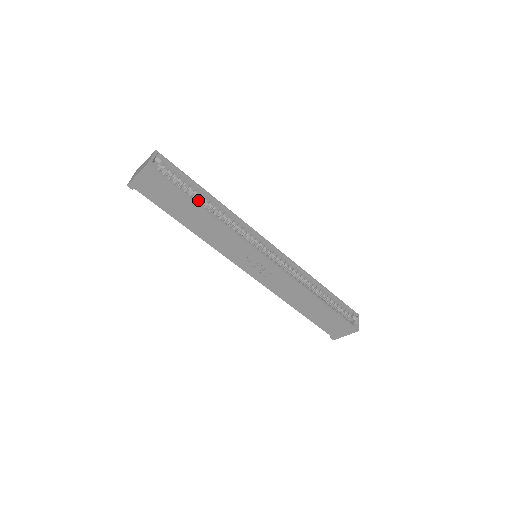
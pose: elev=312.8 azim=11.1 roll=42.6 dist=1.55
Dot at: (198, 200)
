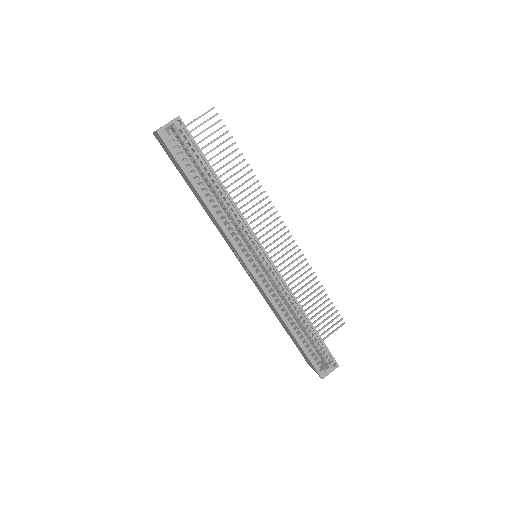
Dot at: (207, 182)
